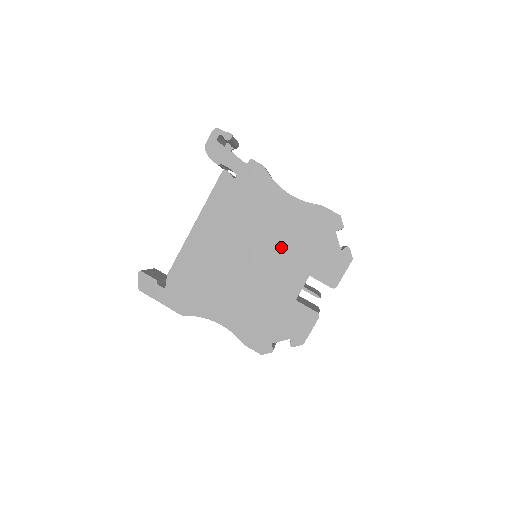
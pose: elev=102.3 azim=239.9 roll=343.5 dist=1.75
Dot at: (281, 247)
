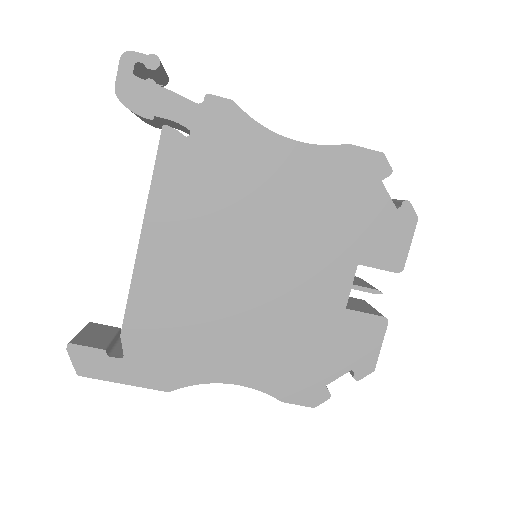
Dot at: (300, 232)
